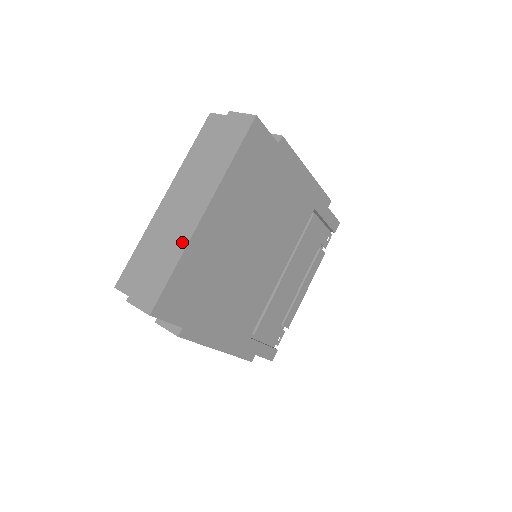
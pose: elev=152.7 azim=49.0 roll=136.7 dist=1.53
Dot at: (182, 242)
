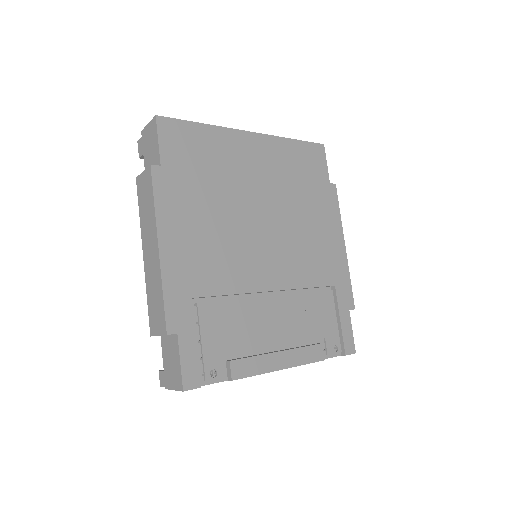
Dot at: occluded
